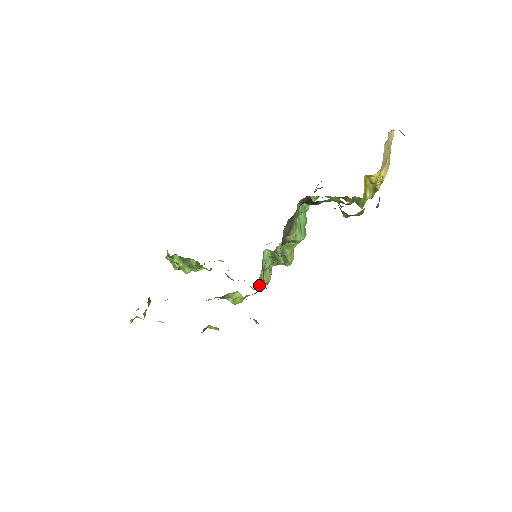
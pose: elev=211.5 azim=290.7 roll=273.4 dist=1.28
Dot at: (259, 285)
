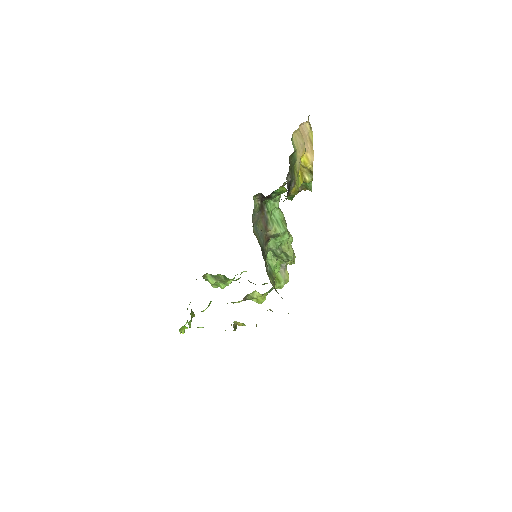
Dot at: (277, 283)
